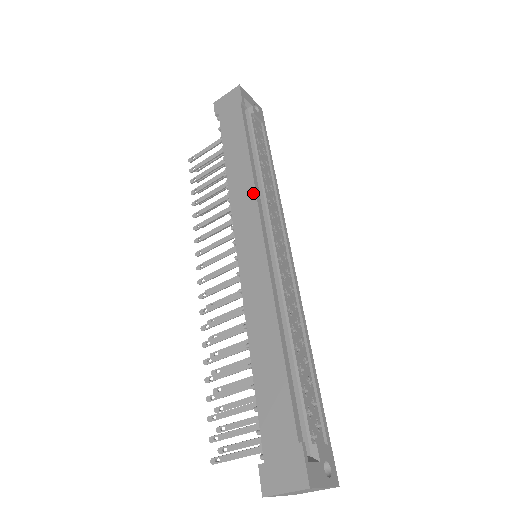
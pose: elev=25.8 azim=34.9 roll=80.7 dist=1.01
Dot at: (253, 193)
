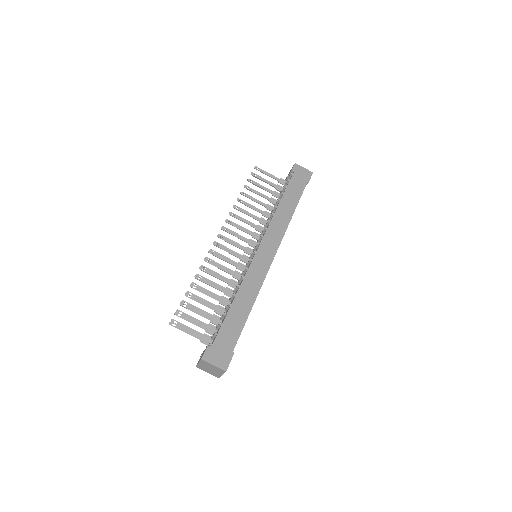
Dot at: (283, 233)
